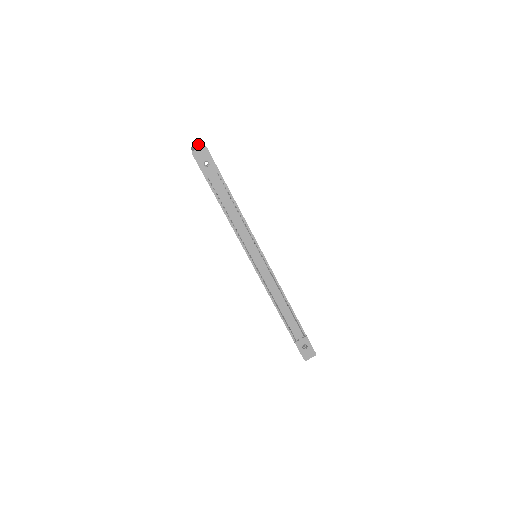
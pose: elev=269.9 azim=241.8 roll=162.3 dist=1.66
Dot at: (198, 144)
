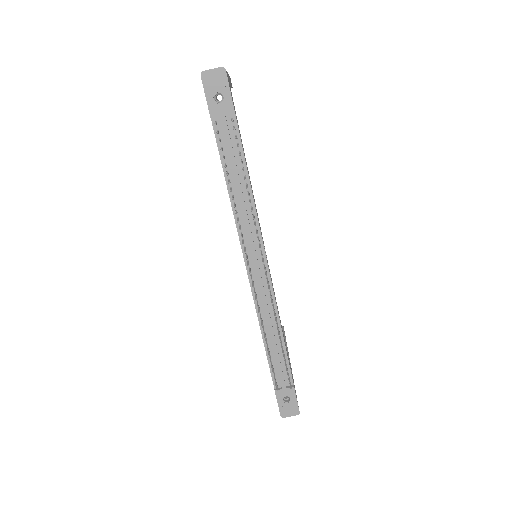
Dot at: occluded
